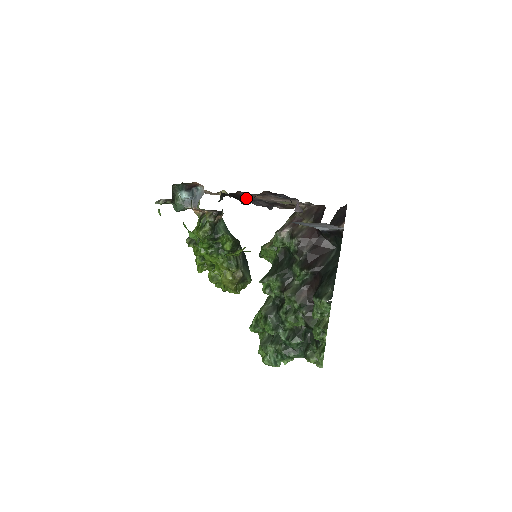
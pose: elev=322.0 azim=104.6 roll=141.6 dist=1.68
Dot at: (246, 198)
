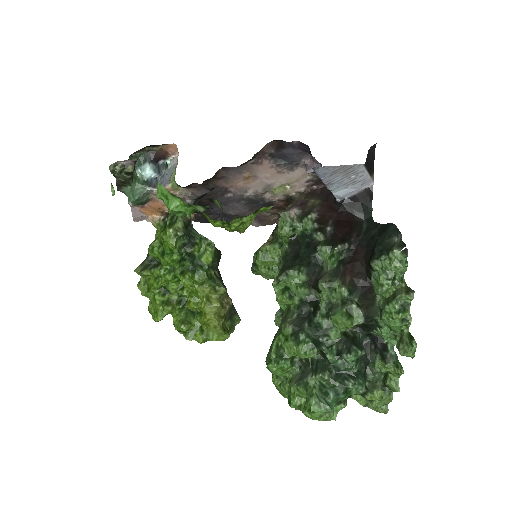
Dot at: (220, 199)
